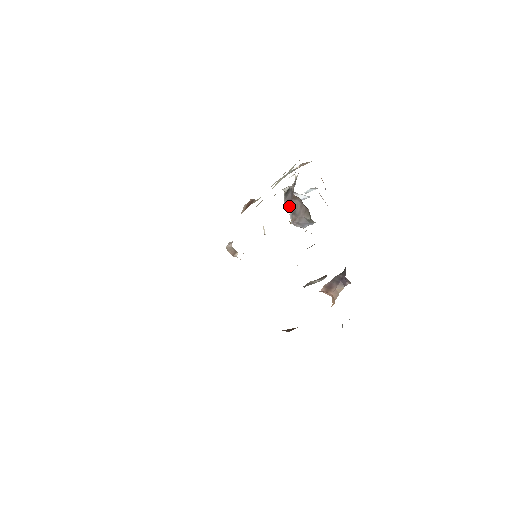
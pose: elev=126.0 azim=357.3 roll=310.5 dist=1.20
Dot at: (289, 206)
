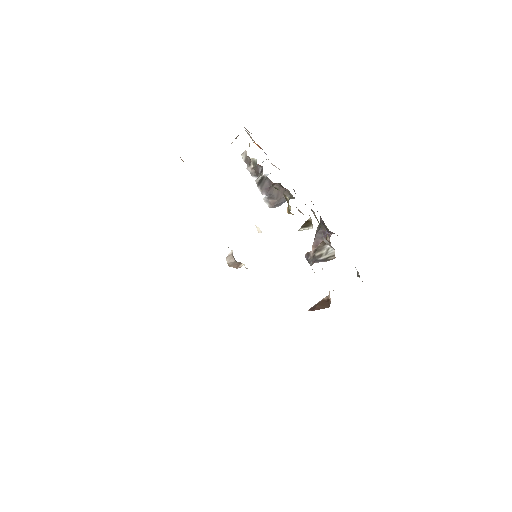
Dot at: (267, 194)
